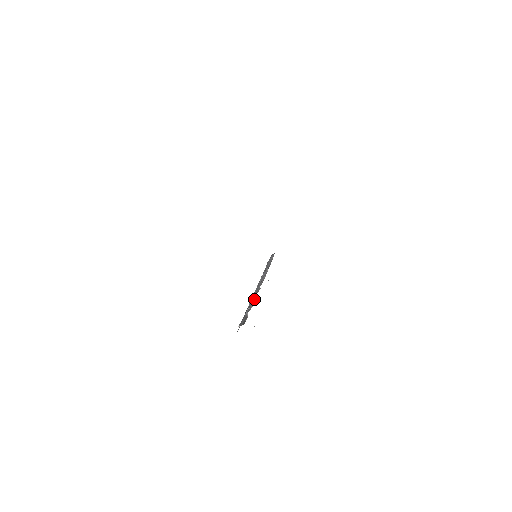
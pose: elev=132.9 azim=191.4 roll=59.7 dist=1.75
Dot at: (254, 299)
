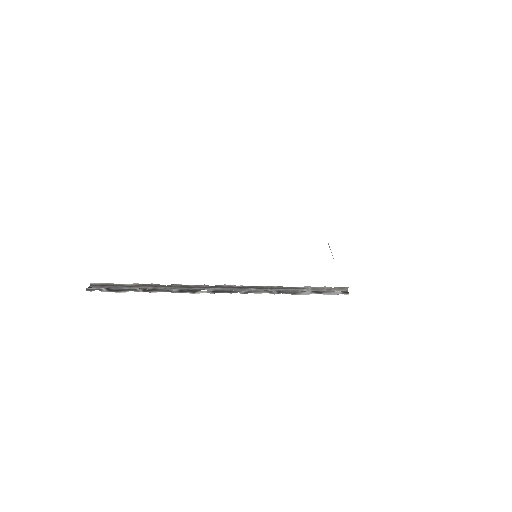
Dot at: occluded
